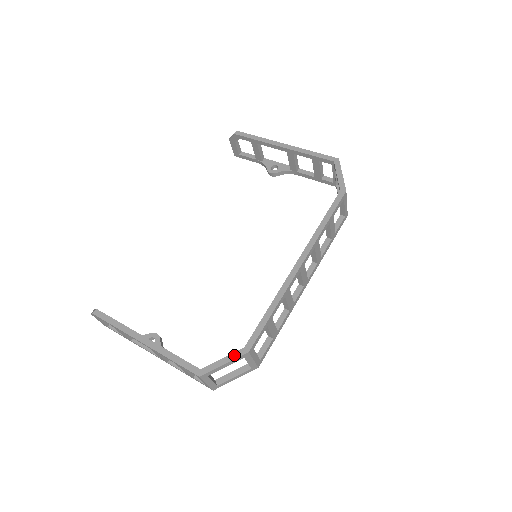
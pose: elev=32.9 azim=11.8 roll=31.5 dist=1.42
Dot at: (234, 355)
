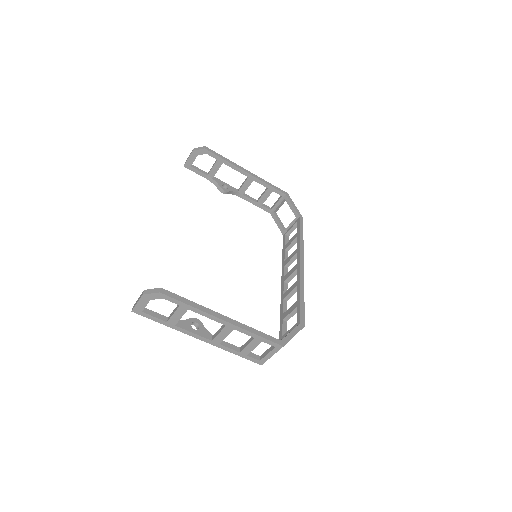
Dot at: (297, 329)
